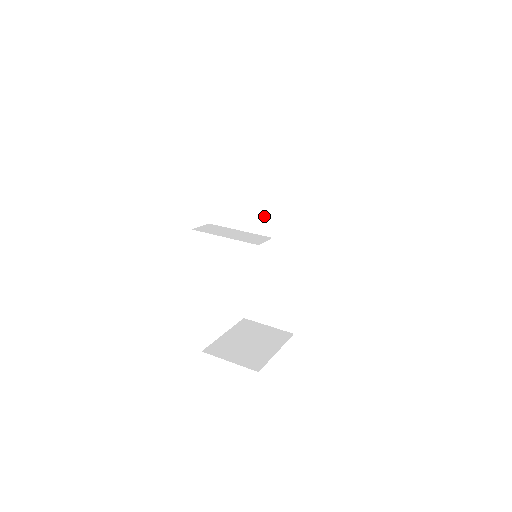
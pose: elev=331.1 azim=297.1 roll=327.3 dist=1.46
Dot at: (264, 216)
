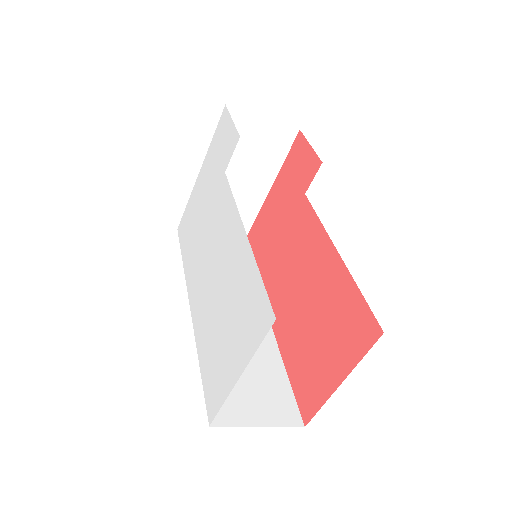
Dot at: occluded
